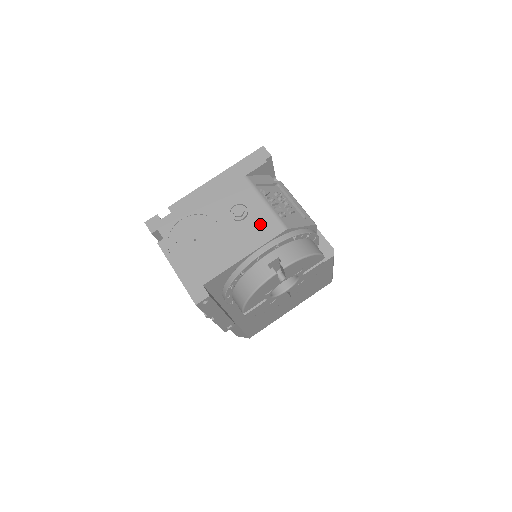
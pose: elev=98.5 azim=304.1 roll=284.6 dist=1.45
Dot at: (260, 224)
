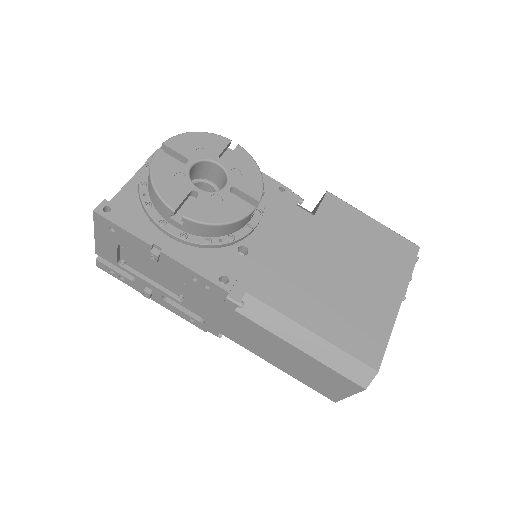
Dot at: occluded
